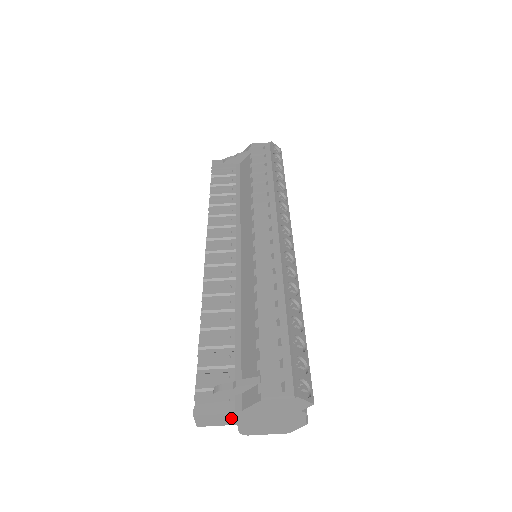
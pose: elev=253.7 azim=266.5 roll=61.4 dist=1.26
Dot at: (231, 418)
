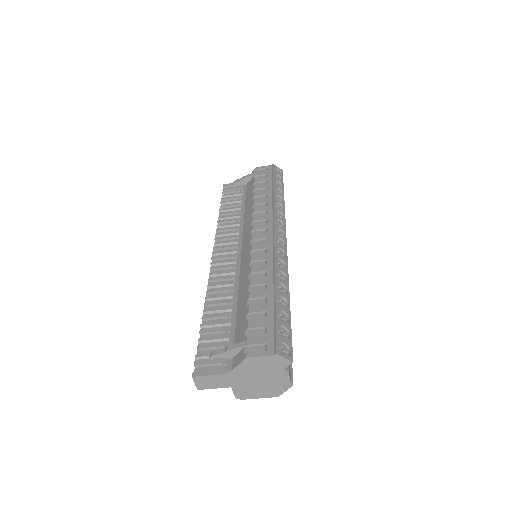
Dot at: (225, 379)
